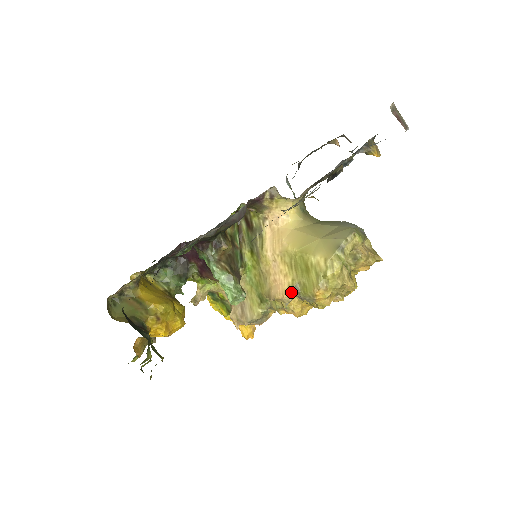
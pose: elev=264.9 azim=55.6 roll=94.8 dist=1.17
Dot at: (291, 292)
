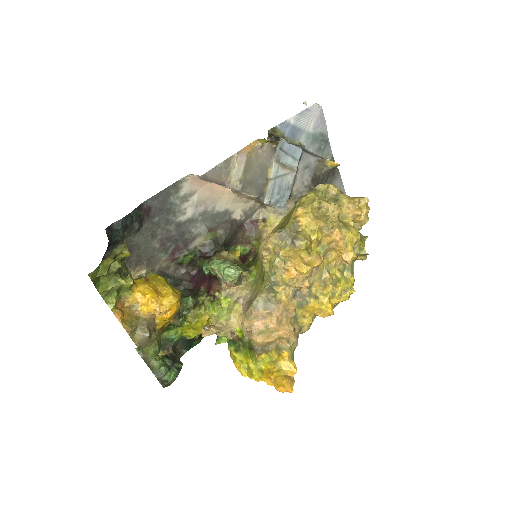
Dot at: (276, 231)
